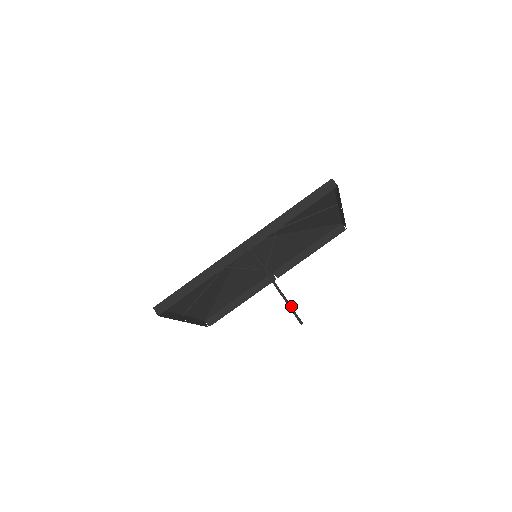
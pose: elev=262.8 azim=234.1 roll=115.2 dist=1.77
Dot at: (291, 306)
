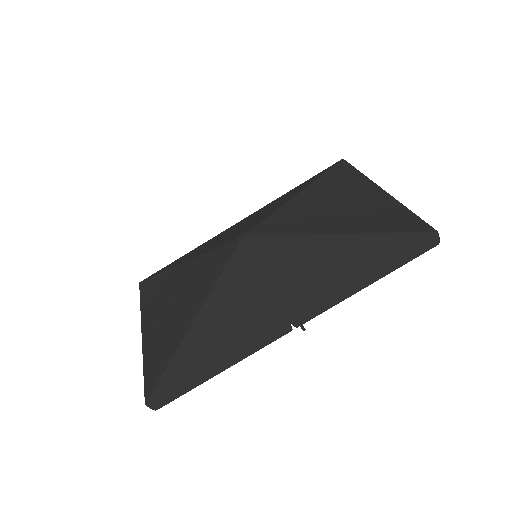
Dot at: occluded
